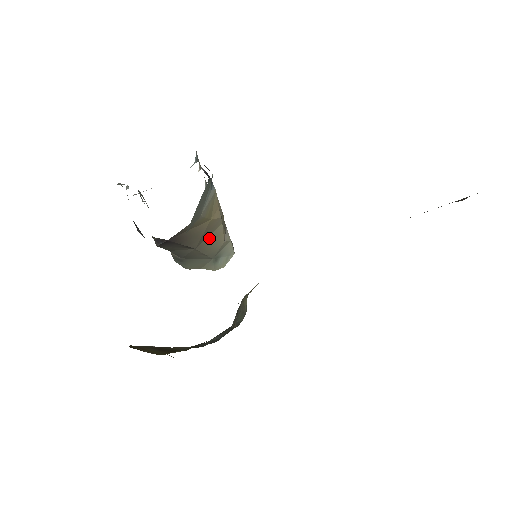
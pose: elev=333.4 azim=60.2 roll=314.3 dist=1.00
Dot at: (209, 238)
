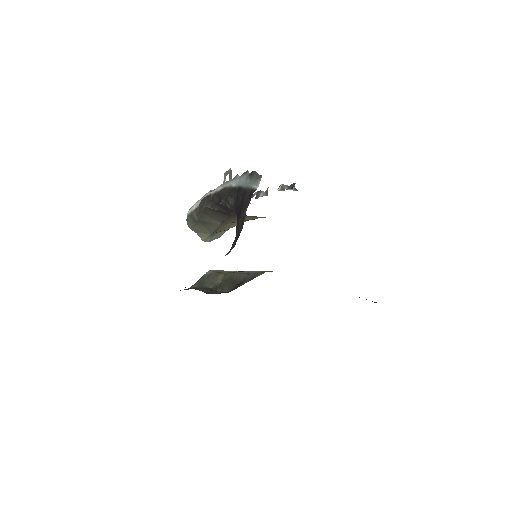
Dot at: (232, 223)
